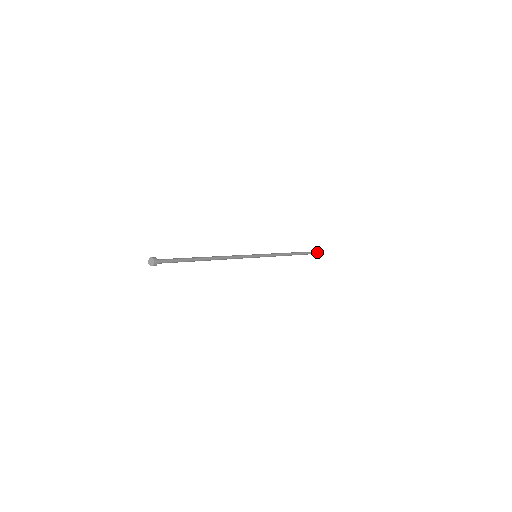
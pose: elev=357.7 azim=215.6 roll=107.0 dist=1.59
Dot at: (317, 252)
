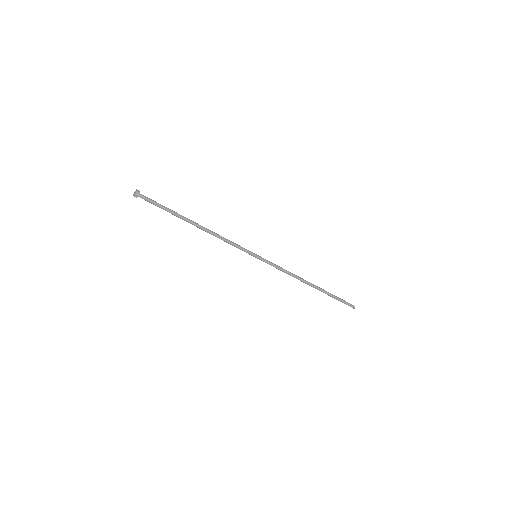
Dot at: (345, 301)
